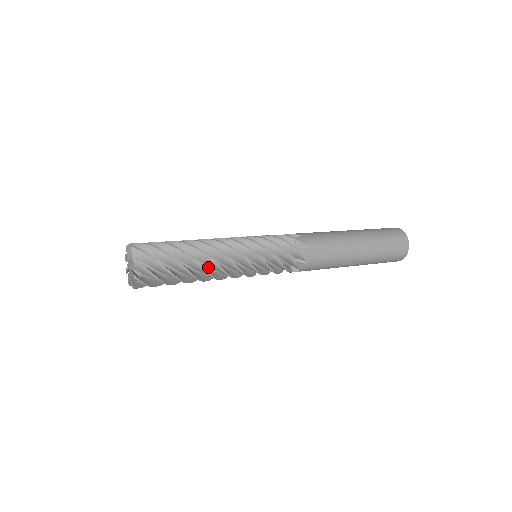
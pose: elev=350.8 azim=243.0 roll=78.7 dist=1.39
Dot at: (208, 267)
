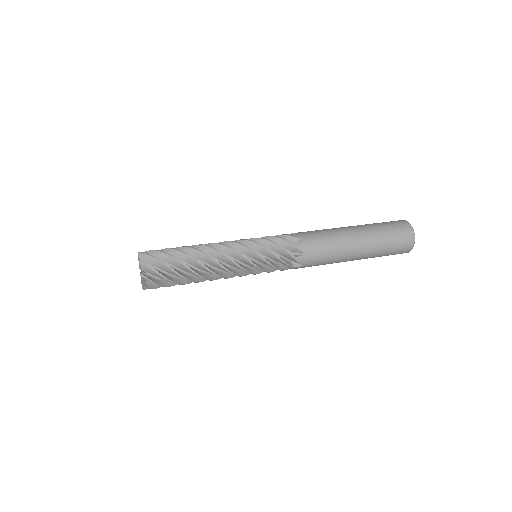
Dot at: (208, 265)
